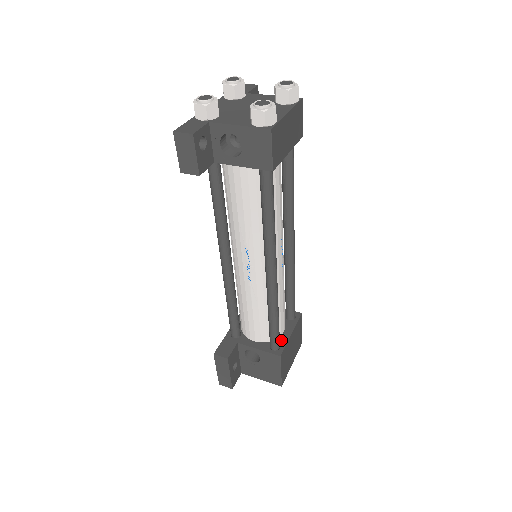
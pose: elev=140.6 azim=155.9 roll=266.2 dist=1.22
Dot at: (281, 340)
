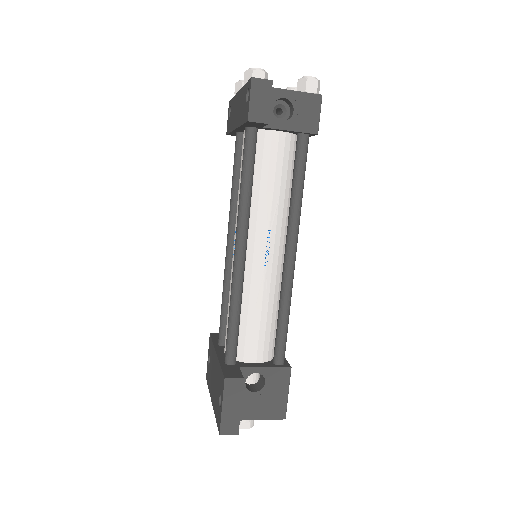
Dot at: occluded
